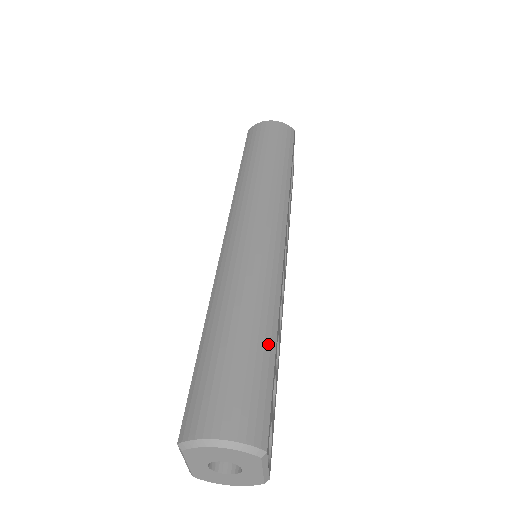
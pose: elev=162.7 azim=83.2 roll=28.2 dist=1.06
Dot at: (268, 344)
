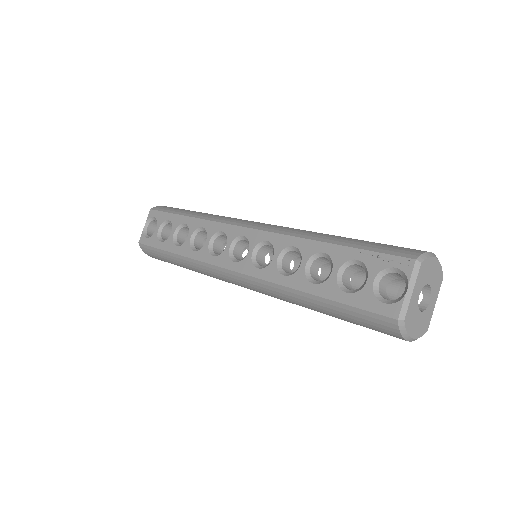
Dot at: occluded
